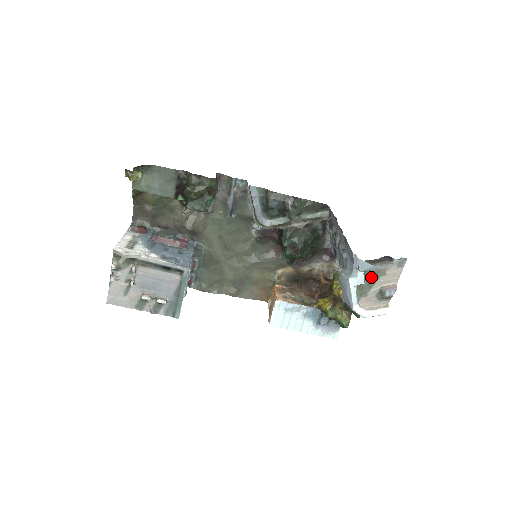
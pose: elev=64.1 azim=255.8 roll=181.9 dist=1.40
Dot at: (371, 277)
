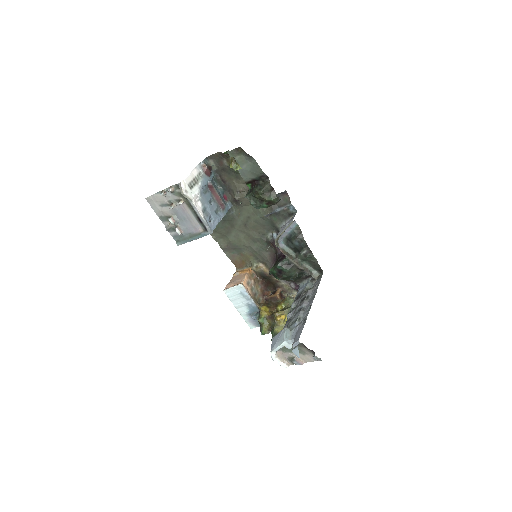
Dot at: occluded
